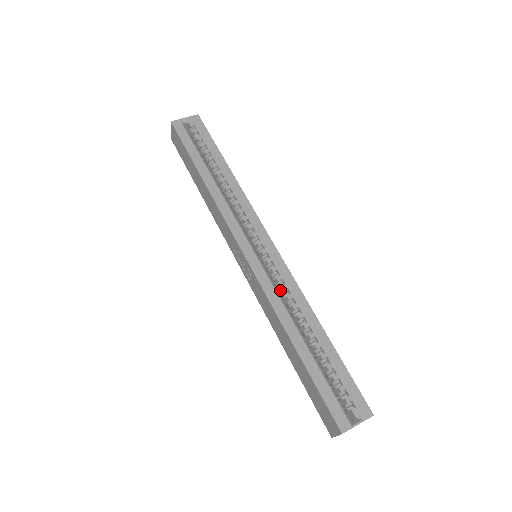
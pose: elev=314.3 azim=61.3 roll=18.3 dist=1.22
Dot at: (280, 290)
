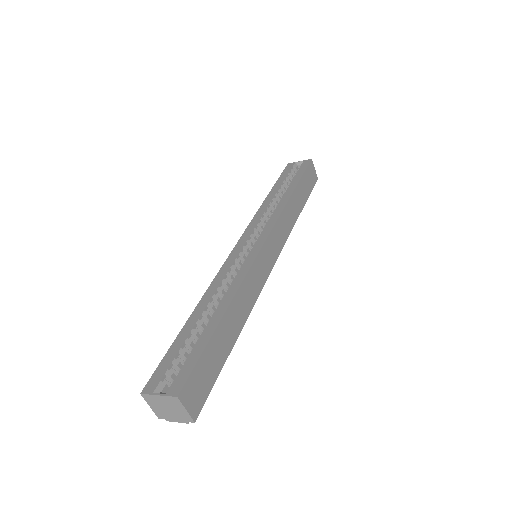
Dot at: occluded
